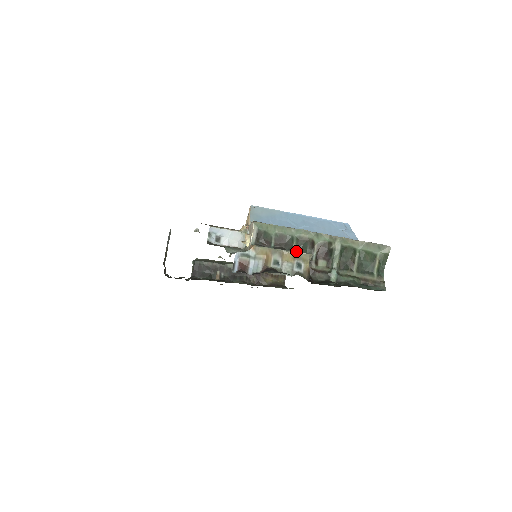
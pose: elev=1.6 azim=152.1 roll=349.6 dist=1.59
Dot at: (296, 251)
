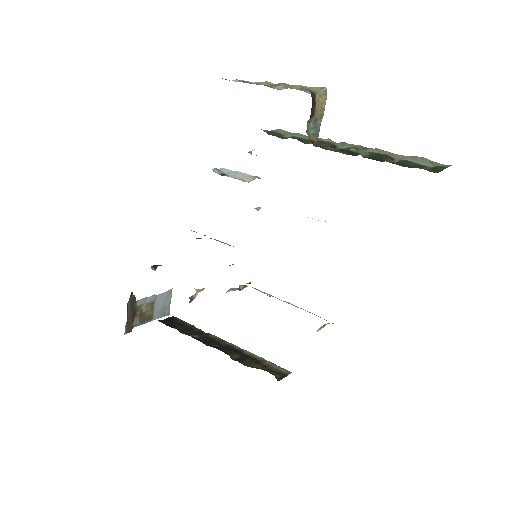
Dot at: occluded
